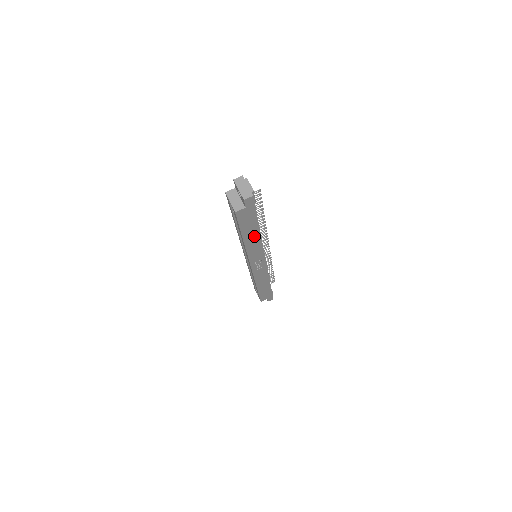
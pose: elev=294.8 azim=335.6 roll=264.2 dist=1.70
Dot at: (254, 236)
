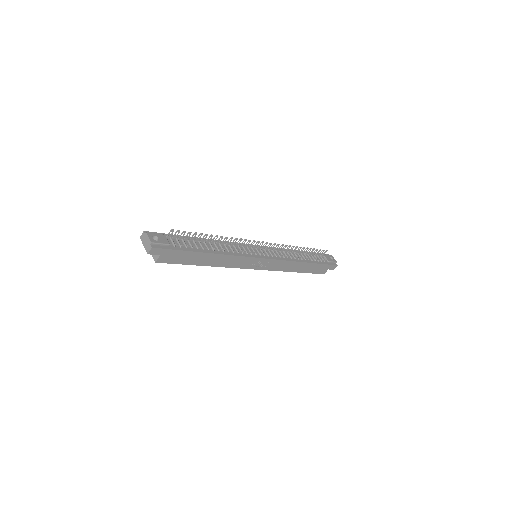
Dot at: (211, 258)
